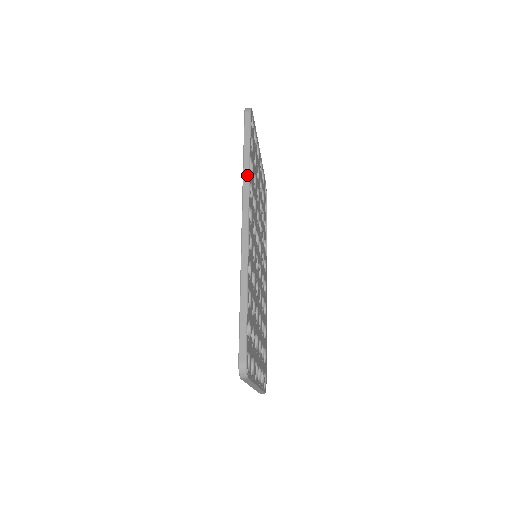
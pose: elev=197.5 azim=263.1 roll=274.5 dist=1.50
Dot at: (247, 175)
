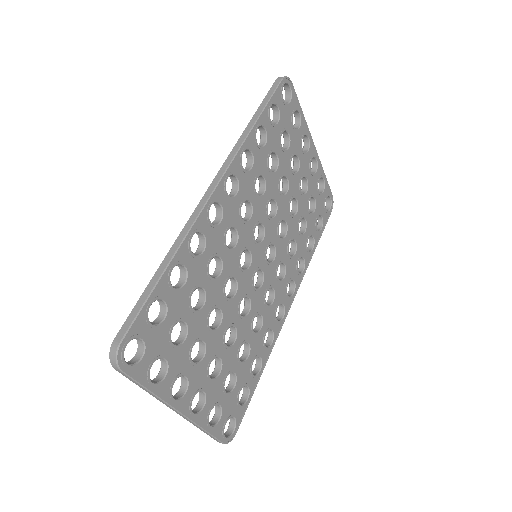
Dot at: (243, 138)
